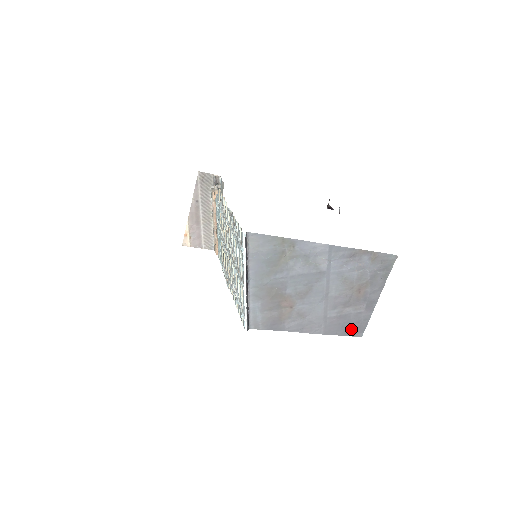
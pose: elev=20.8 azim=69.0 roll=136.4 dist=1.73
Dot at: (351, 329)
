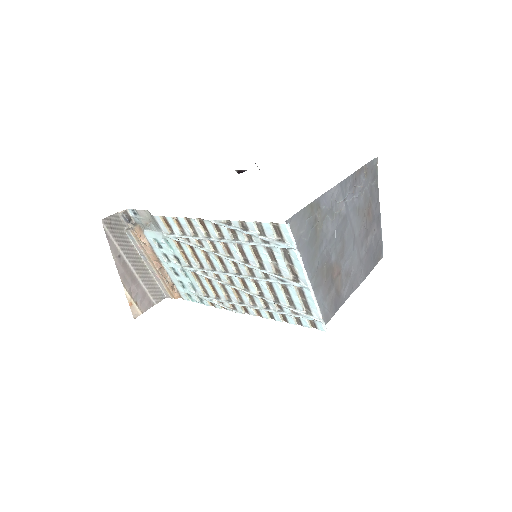
Dot at: (376, 256)
